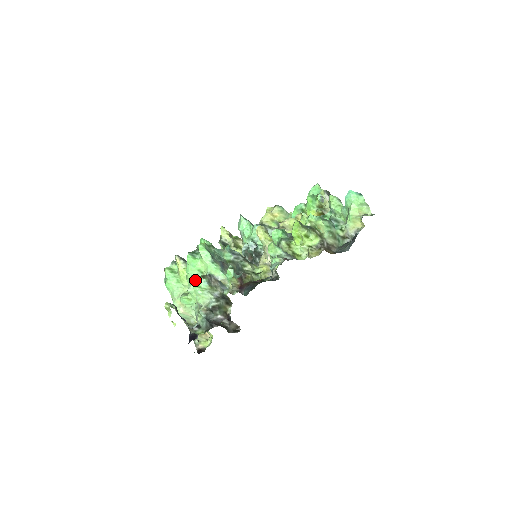
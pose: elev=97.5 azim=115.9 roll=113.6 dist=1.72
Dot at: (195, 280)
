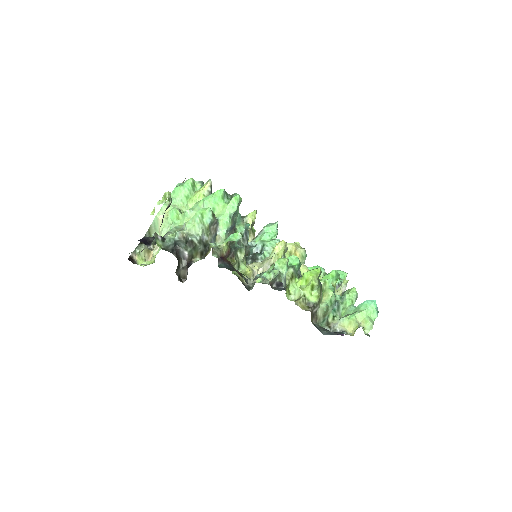
Dot at: (206, 209)
